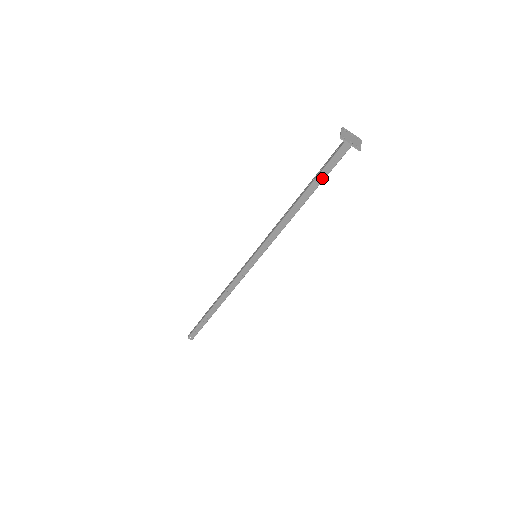
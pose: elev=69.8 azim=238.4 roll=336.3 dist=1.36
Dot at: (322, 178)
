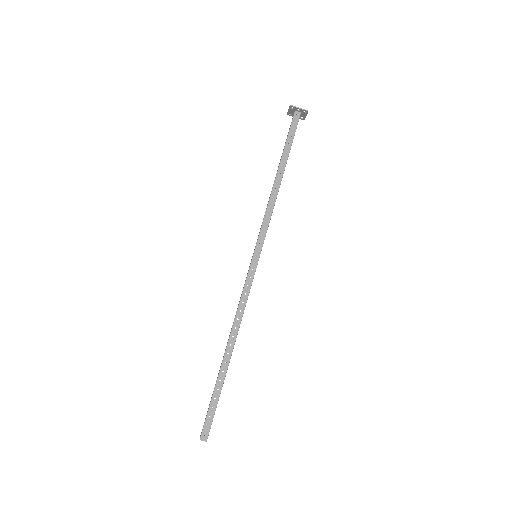
Dot at: (289, 147)
